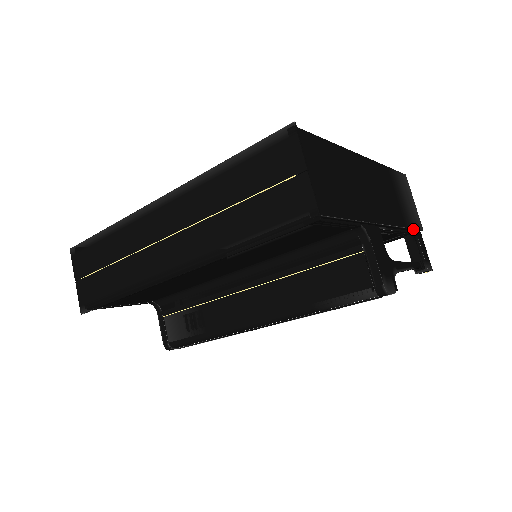
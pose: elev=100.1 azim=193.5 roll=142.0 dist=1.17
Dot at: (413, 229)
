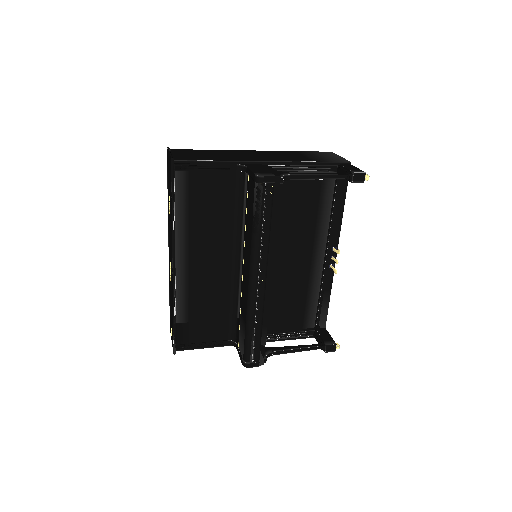
Dot at: (329, 163)
